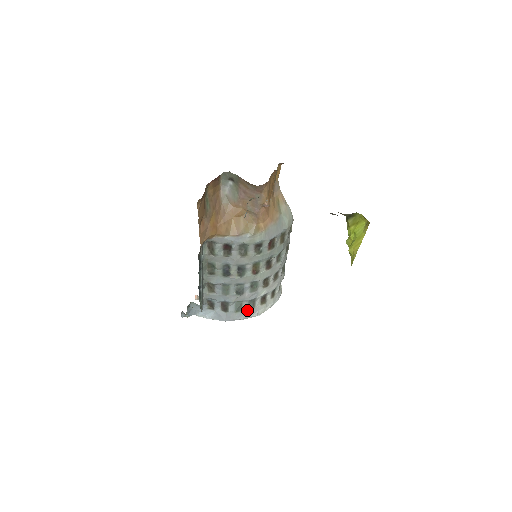
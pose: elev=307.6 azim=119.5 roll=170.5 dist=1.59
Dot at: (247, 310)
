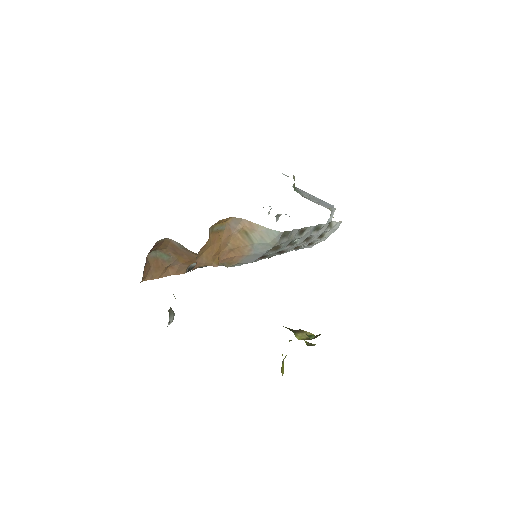
Dot at: occluded
